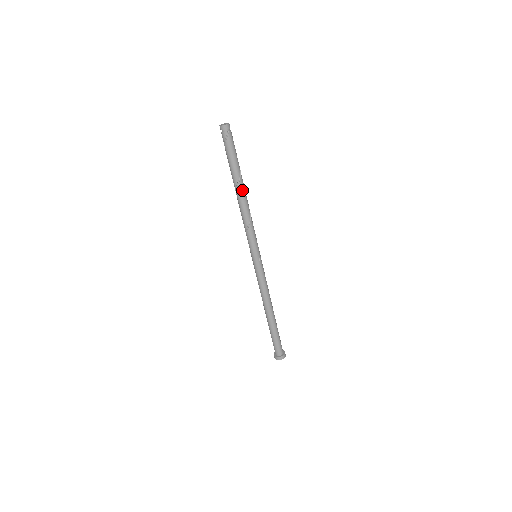
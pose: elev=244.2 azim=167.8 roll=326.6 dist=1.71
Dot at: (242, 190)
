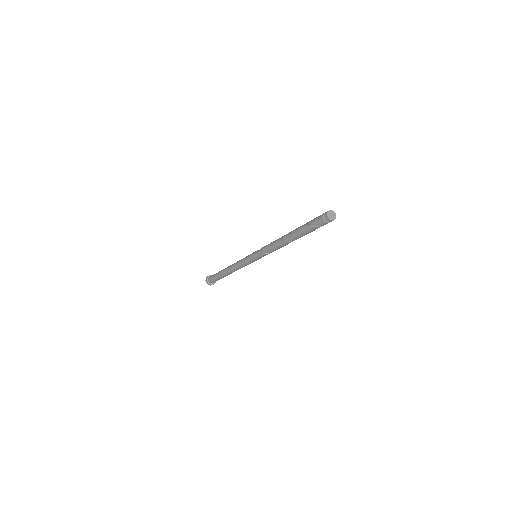
Dot at: occluded
